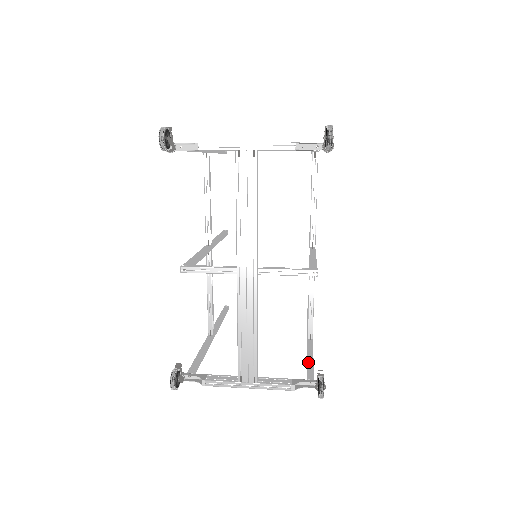
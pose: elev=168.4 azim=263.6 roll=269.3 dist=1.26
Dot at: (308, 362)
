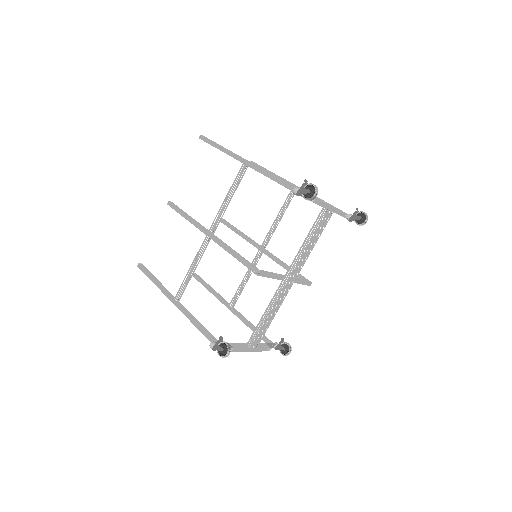
Dot at: occluded
